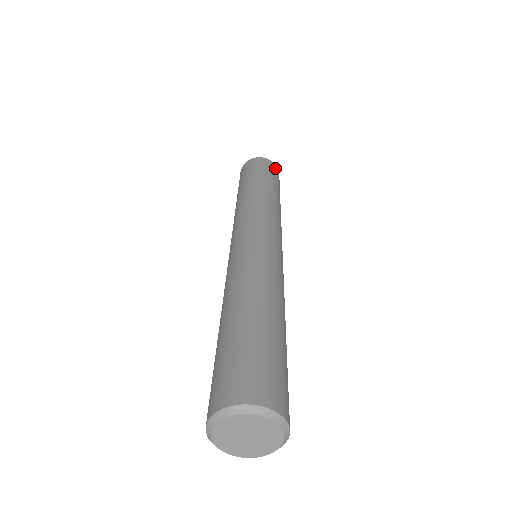
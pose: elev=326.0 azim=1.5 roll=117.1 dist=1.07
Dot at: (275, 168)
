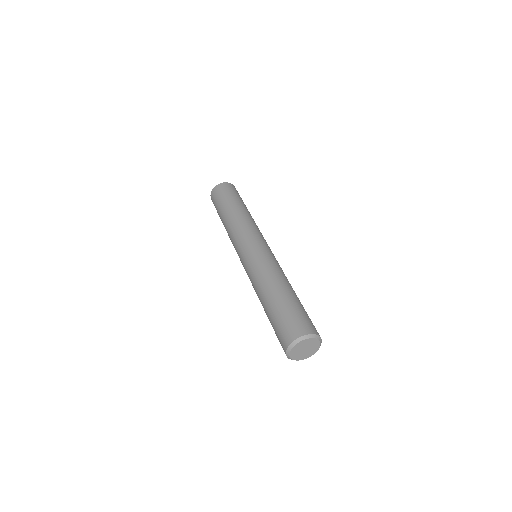
Dot at: (225, 186)
